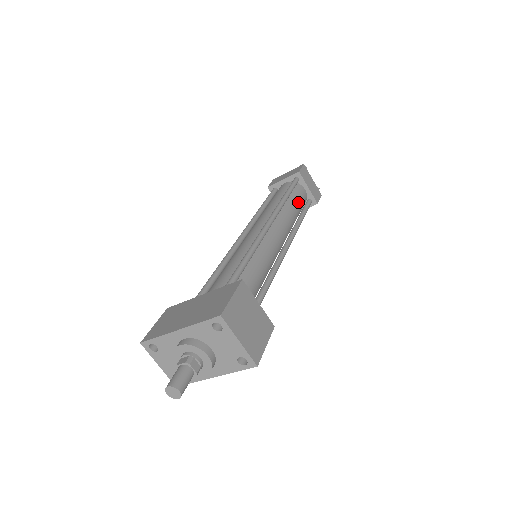
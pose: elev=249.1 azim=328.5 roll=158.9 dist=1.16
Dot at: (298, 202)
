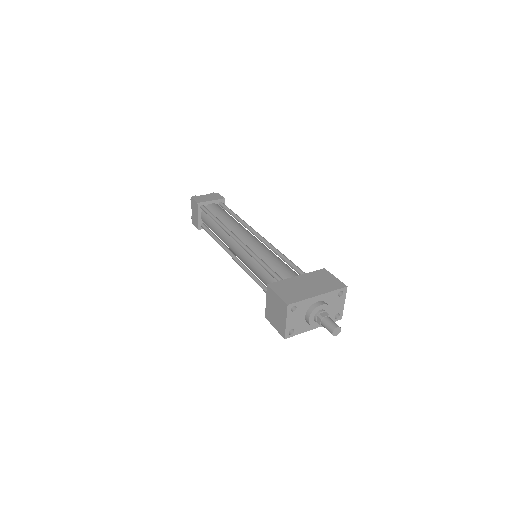
Dot at: occluded
